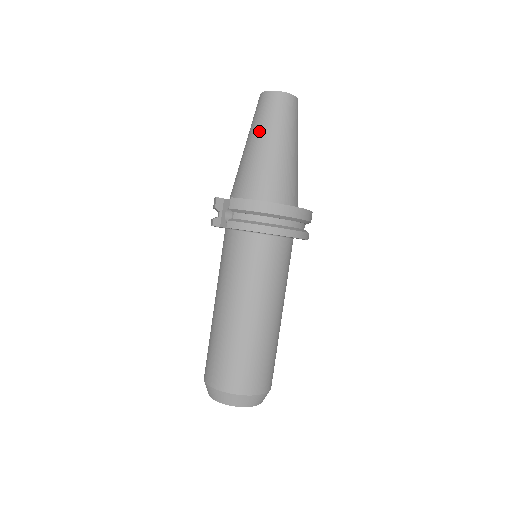
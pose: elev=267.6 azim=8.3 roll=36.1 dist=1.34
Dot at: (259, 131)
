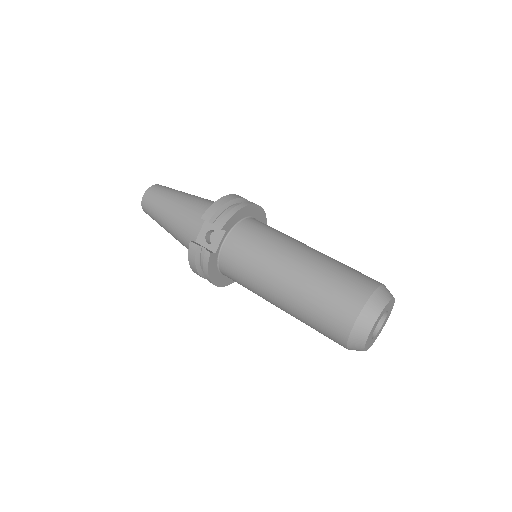
Dot at: (167, 202)
